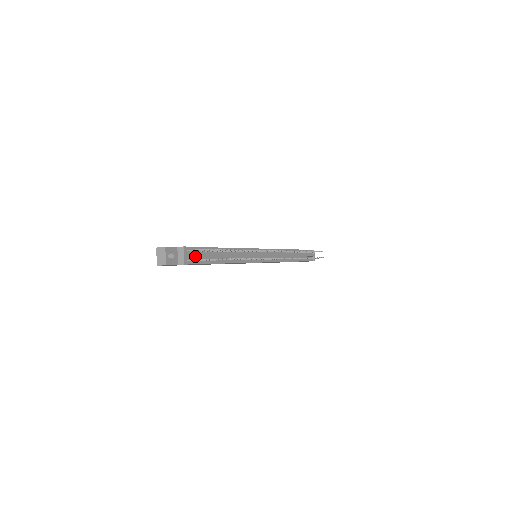
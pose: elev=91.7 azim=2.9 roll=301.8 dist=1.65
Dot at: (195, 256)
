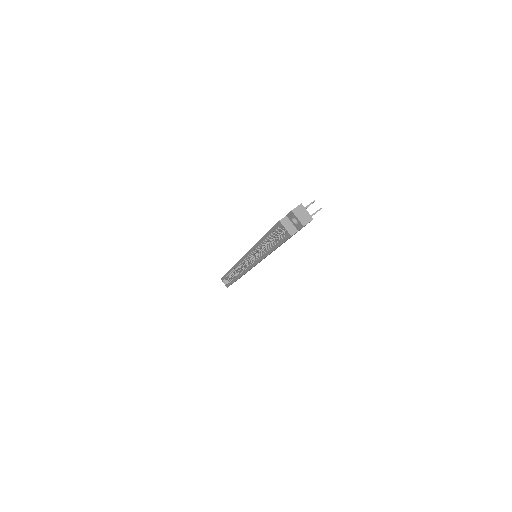
Dot at: occluded
